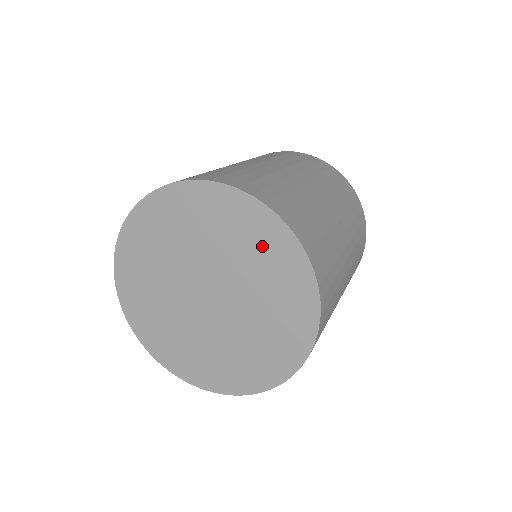
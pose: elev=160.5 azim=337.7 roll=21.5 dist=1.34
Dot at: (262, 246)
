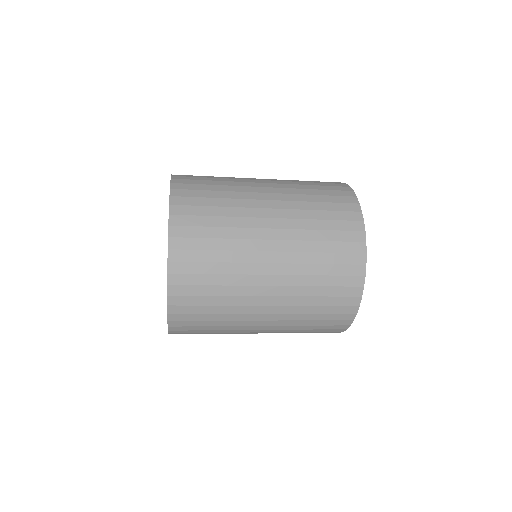
Dot at: occluded
